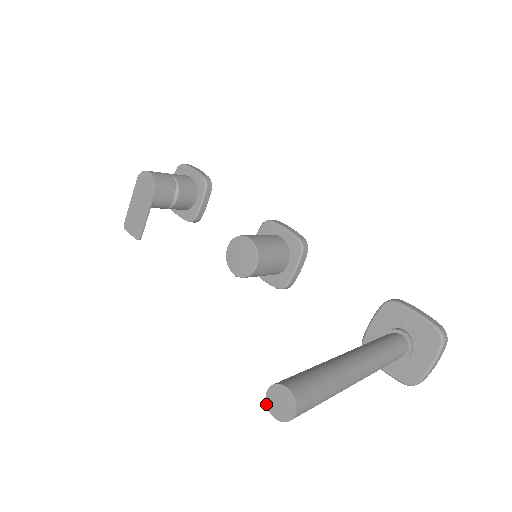
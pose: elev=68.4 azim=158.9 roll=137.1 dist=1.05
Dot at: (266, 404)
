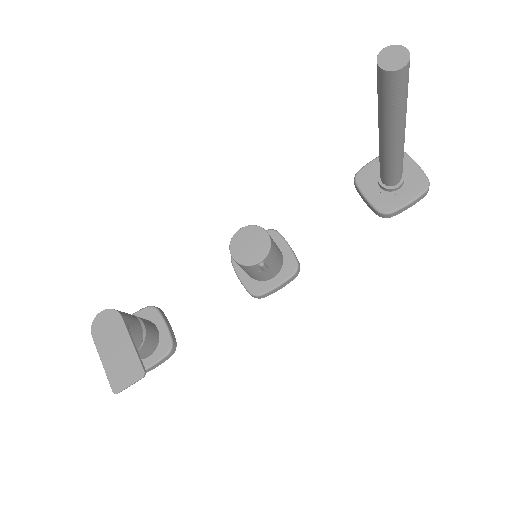
Dot at: (390, 71)
